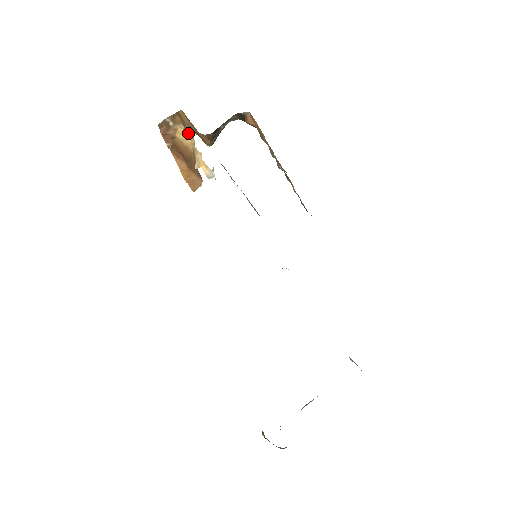
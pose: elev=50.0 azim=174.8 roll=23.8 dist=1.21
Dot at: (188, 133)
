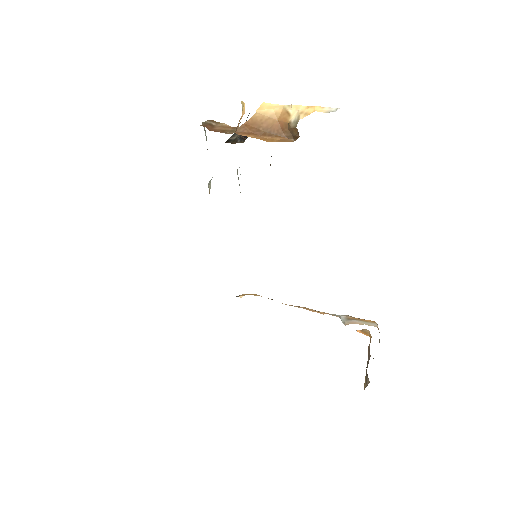
Dot at: (273, 105)
